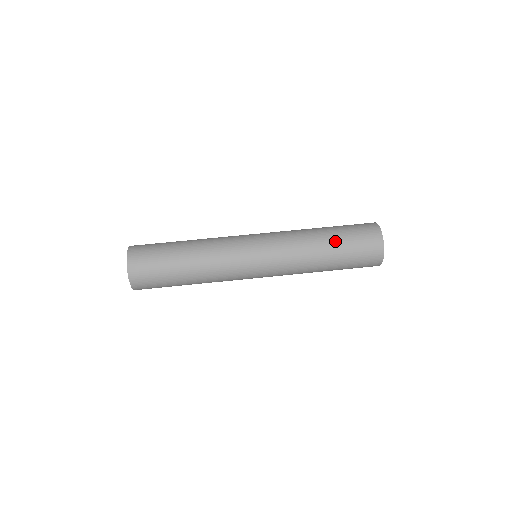
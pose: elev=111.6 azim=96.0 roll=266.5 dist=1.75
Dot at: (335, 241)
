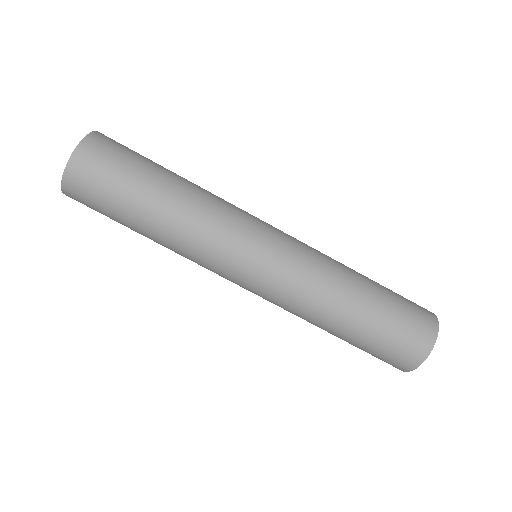
Dot at: (346, 340)
